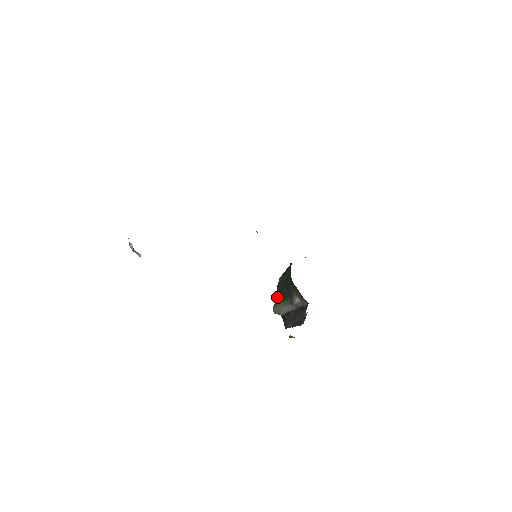
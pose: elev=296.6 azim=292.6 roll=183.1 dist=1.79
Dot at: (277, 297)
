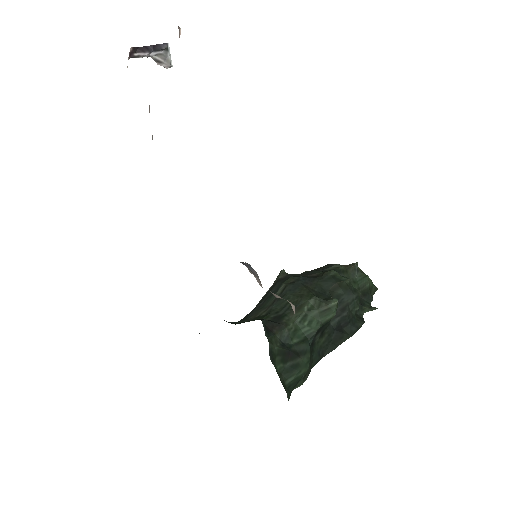
Dot at: (277, 281)
